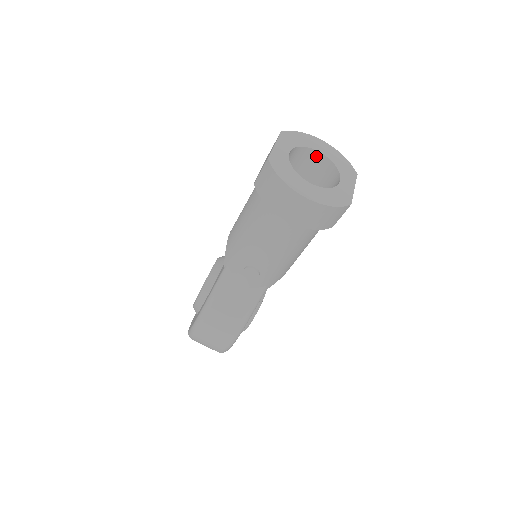
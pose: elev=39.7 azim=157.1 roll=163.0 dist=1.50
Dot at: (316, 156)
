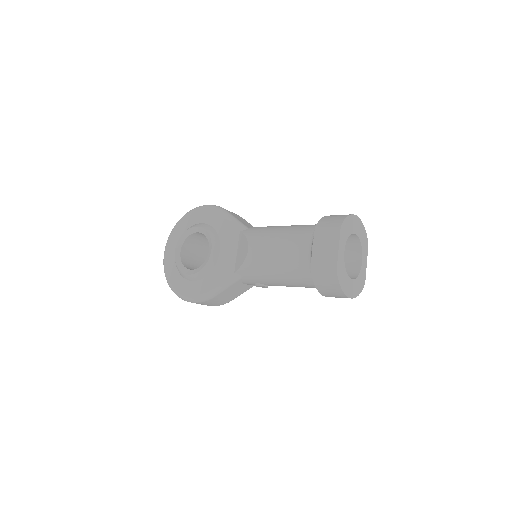
Dot at: (351, 234)
